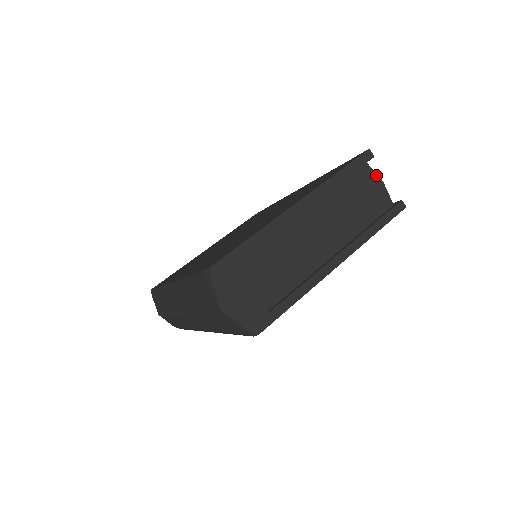
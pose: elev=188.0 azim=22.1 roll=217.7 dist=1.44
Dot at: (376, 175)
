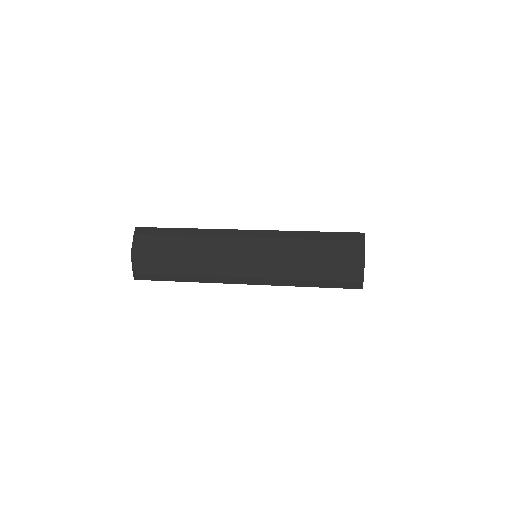
Dot at: occluded
